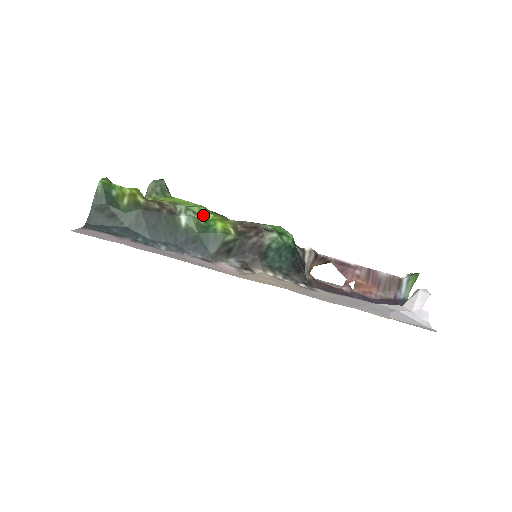
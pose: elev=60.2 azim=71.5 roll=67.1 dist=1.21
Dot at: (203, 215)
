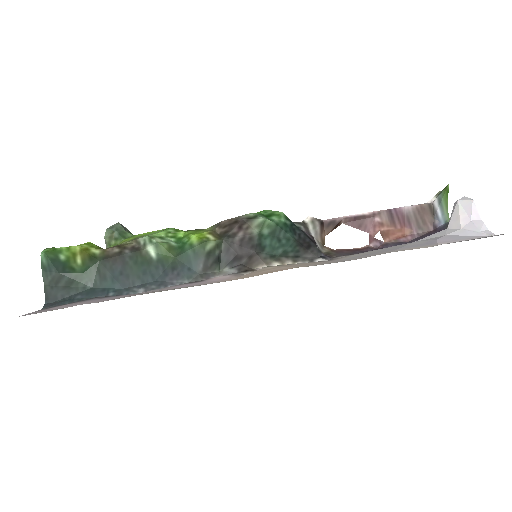
Dot at: (173, 236)
